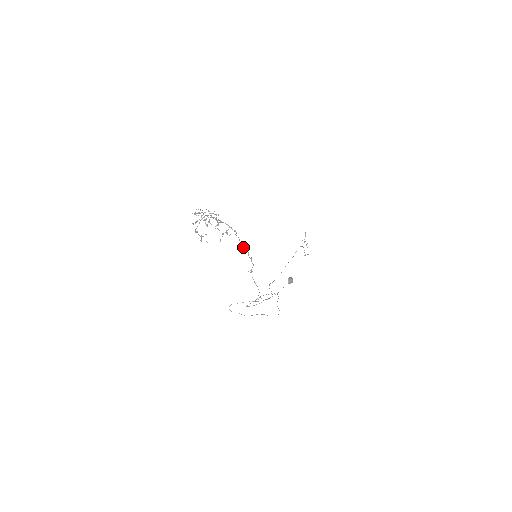
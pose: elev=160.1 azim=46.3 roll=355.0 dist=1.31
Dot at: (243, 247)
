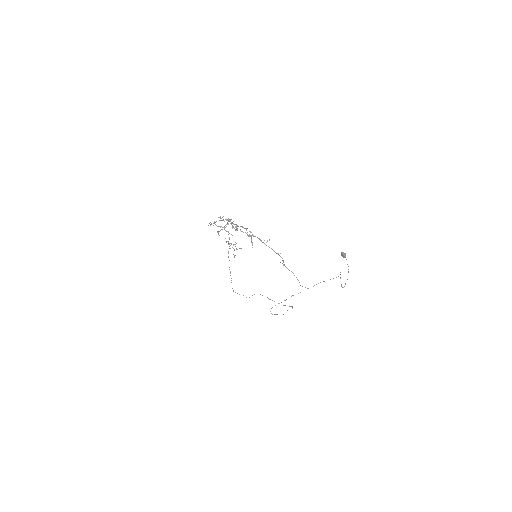
Dot at: (266, 245)
